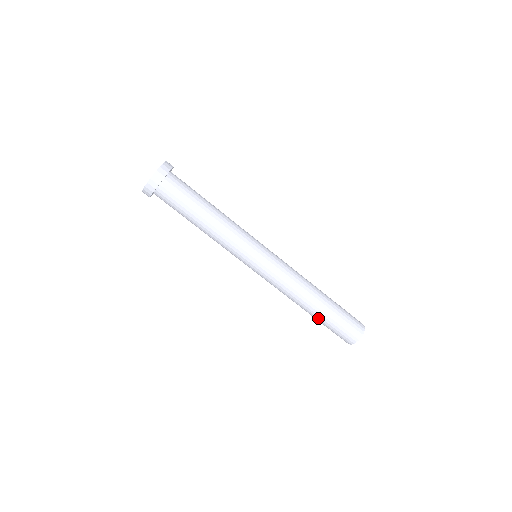
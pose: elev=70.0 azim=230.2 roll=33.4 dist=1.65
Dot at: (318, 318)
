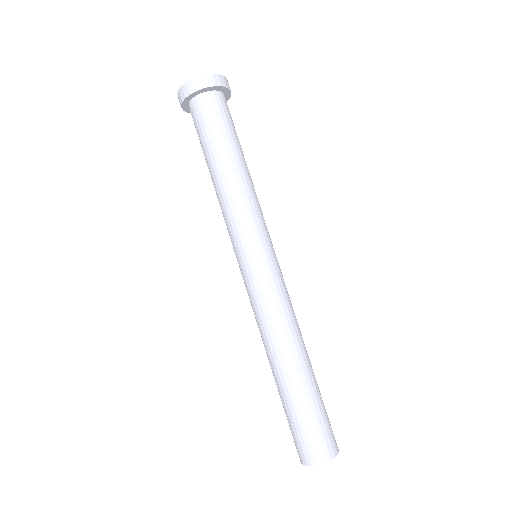
Dot at: (303, 387)
